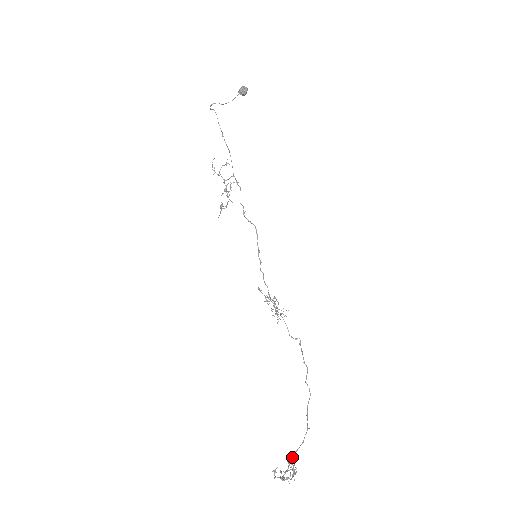
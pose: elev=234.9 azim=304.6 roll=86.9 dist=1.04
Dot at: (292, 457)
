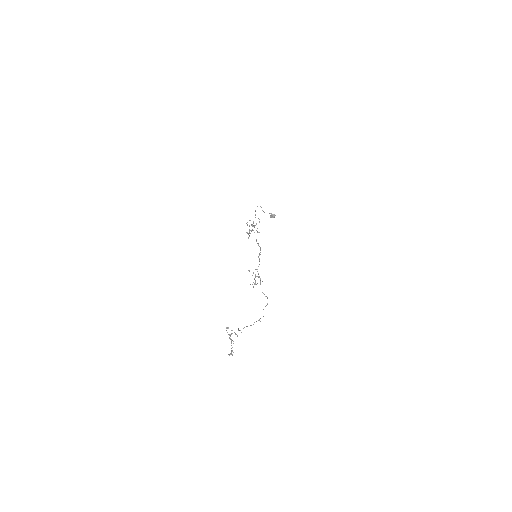
Dot at: occluded
